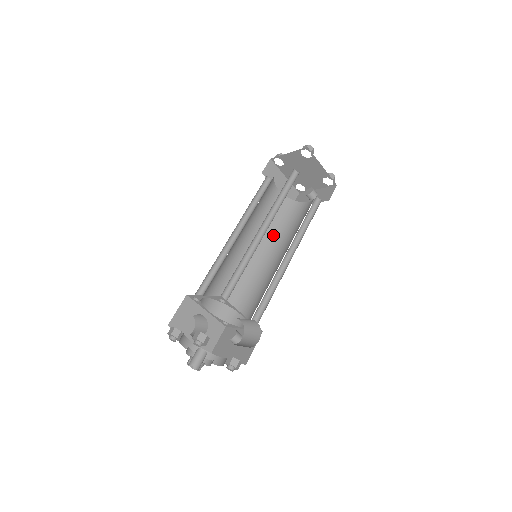
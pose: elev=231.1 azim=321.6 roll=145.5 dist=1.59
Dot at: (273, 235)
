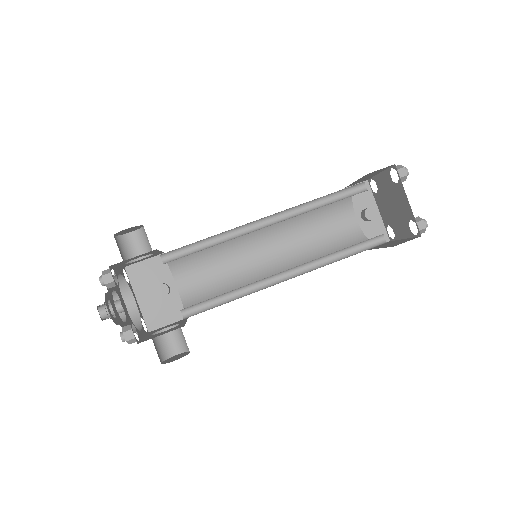
Dot at: (295, 219)
